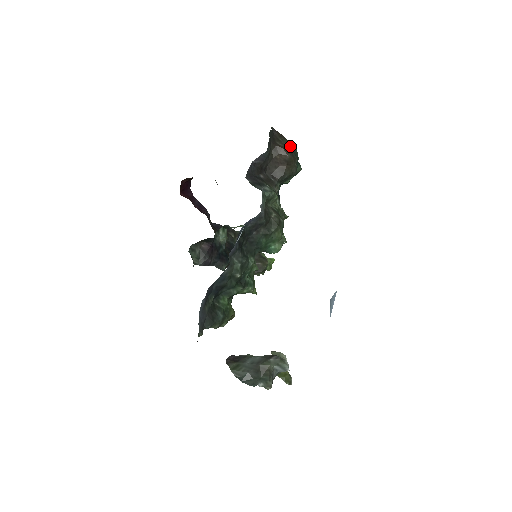
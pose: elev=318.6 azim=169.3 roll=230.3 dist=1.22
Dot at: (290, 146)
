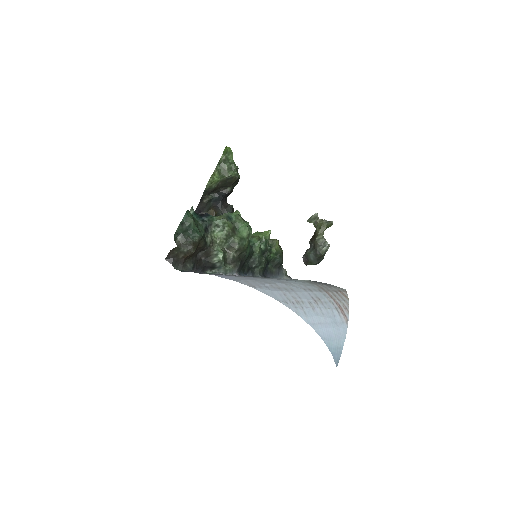
Dot at: (181, 245)
